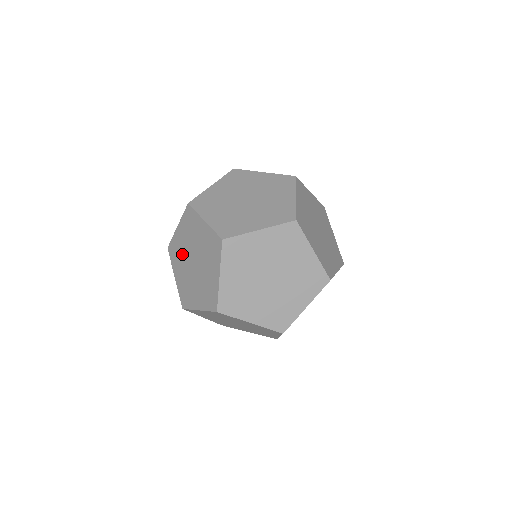
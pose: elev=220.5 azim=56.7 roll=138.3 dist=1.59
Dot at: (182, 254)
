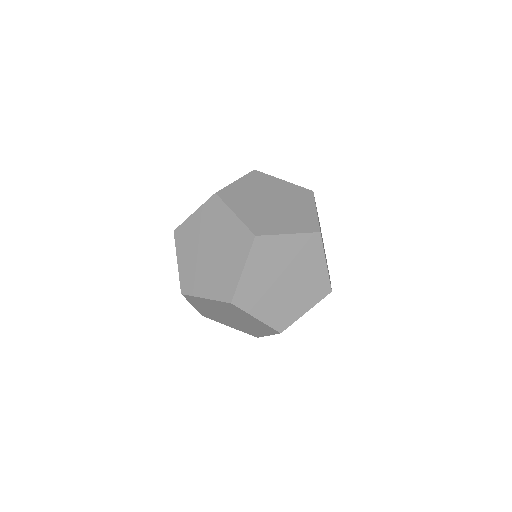
Dot at: (194, 240)
